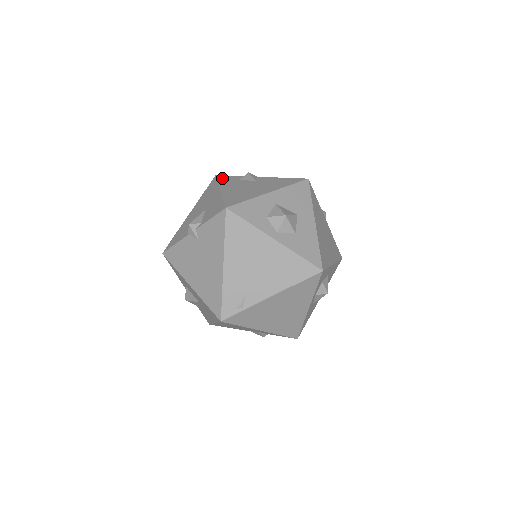
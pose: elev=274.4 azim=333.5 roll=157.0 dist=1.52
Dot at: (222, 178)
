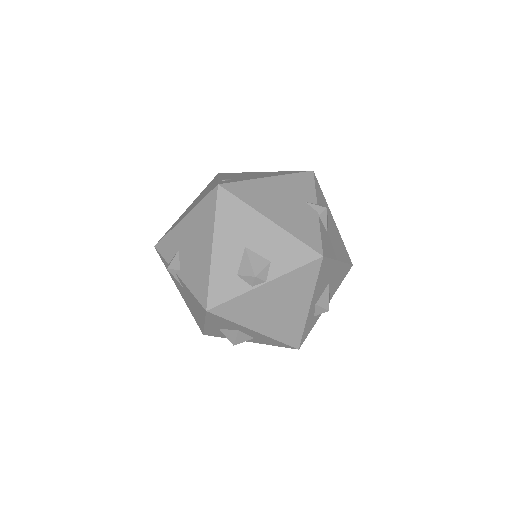
Dot at: (162, 261)
